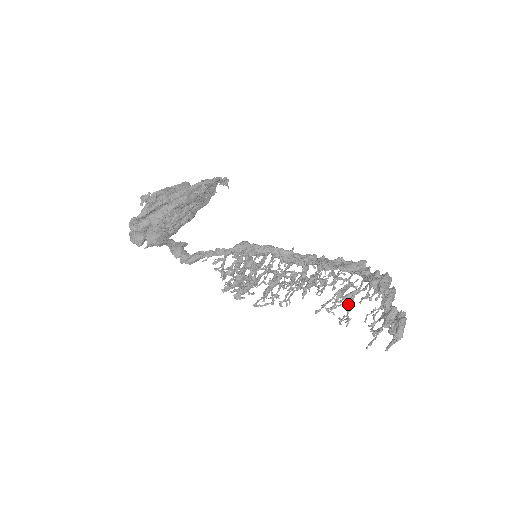
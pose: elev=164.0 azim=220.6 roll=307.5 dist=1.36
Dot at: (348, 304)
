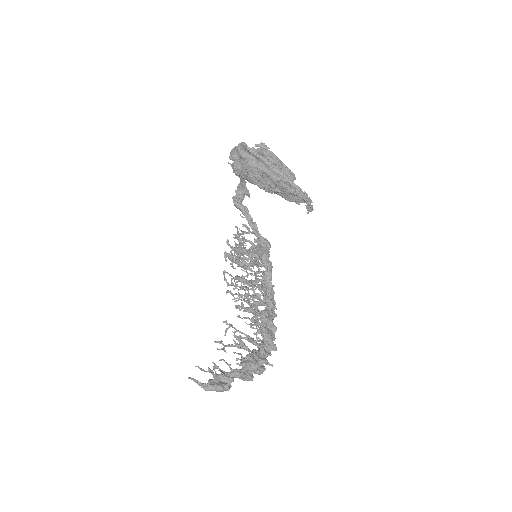
Dot at: occluded
